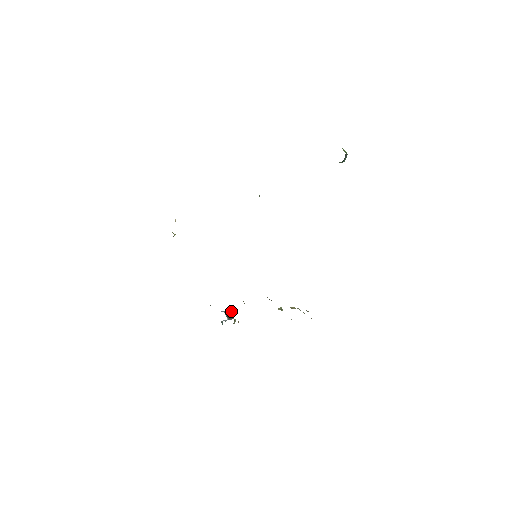
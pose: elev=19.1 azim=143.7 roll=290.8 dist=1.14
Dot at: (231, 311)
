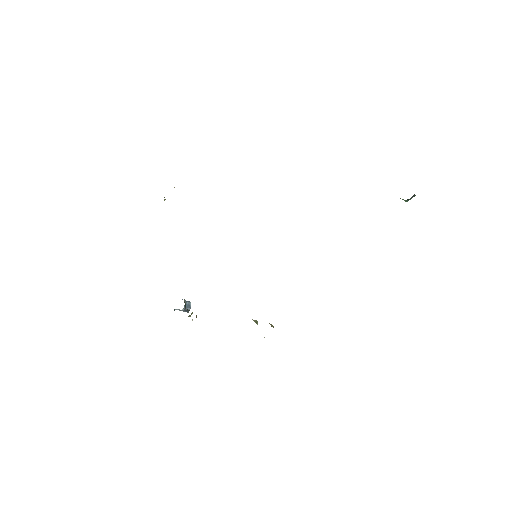
Dot at: (190, 303)
